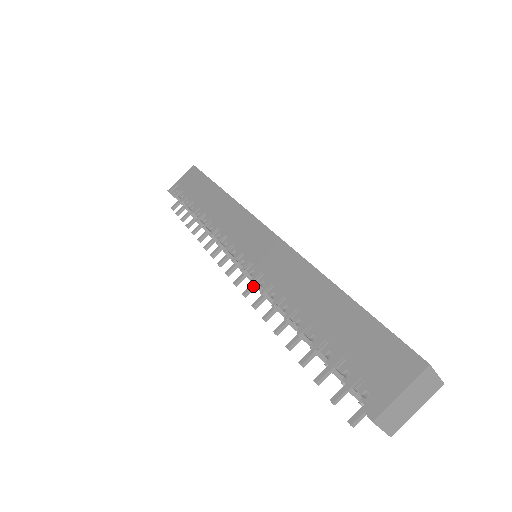
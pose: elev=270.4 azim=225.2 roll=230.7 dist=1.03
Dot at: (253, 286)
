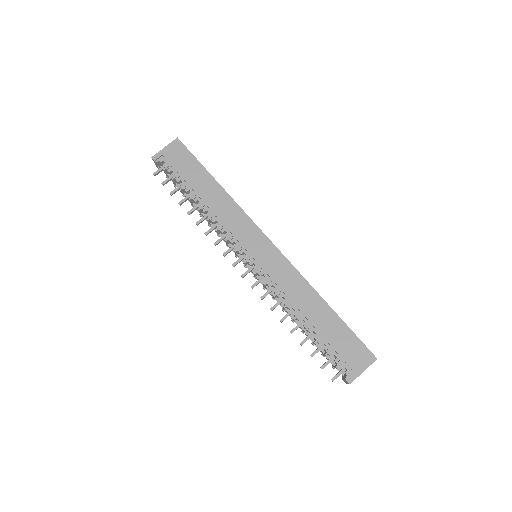
Dot at: (259, 282)
